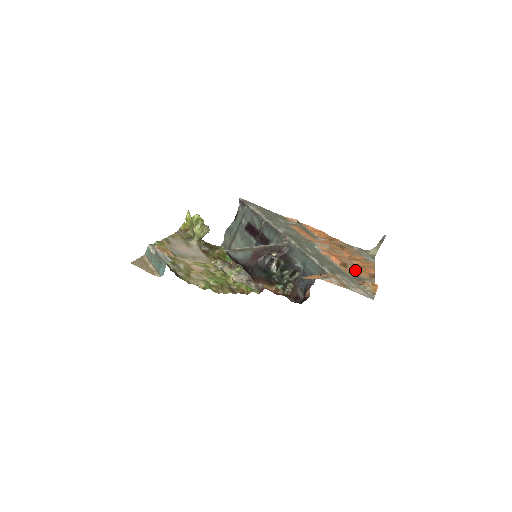
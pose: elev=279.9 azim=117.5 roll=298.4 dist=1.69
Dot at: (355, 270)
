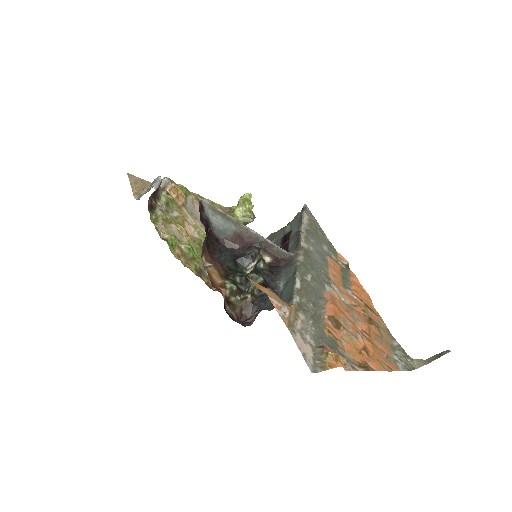
Dot at: (345, 340)
